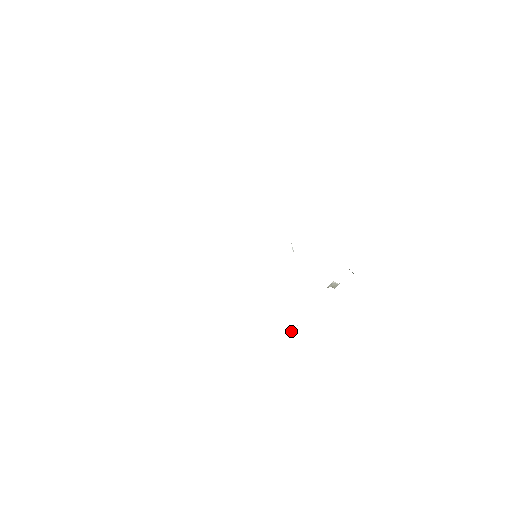
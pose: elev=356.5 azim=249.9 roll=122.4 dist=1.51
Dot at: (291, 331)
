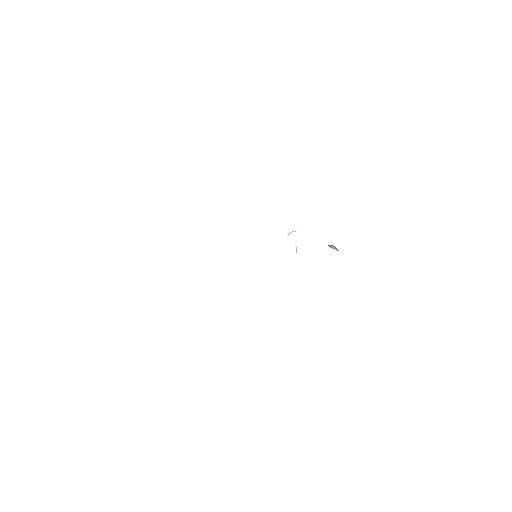
Dot at: occluded
